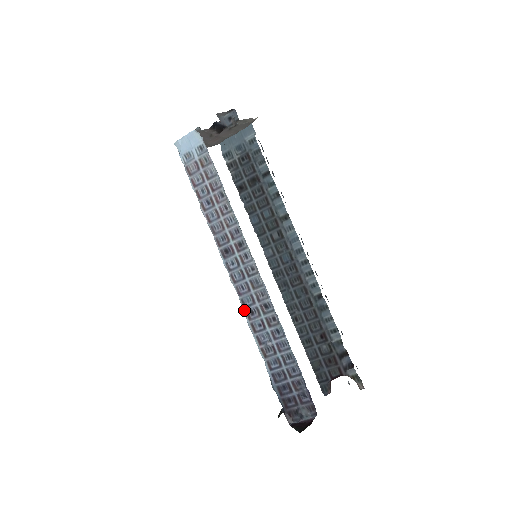
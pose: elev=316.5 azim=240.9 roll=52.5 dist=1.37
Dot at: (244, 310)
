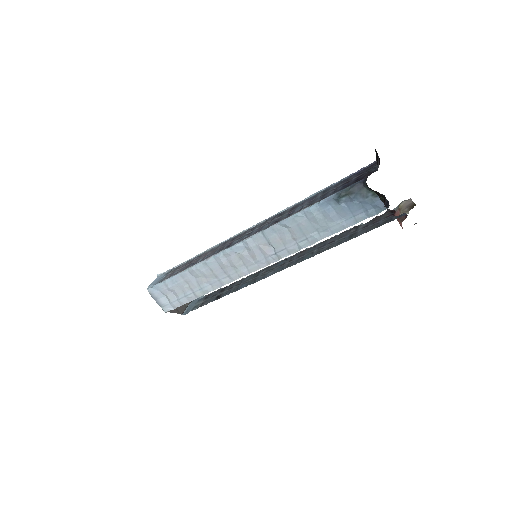
Dot at: (271, 226)
